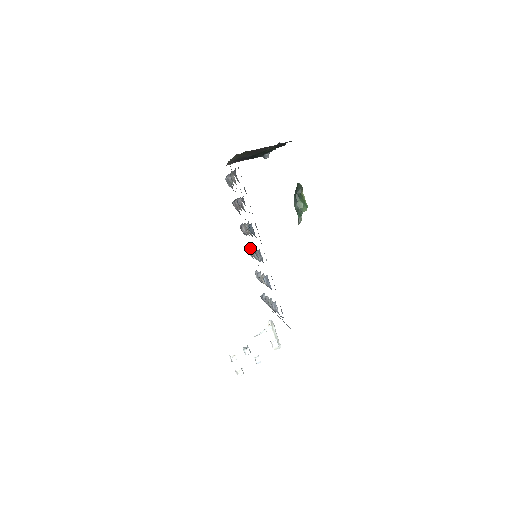
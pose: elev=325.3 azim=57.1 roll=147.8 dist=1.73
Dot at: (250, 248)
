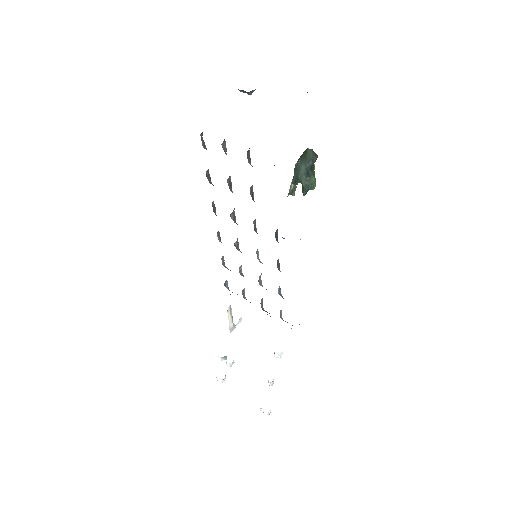
Dot at: occluded
